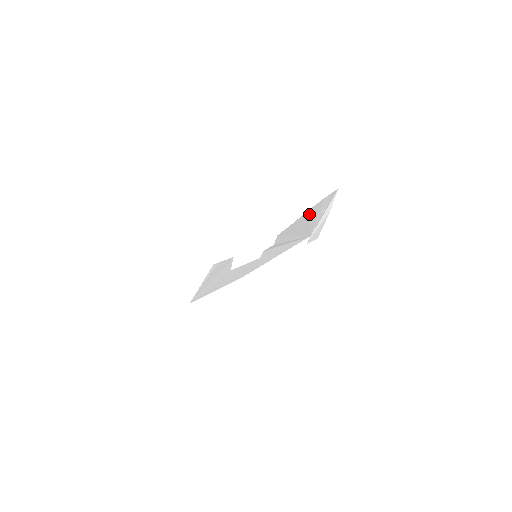
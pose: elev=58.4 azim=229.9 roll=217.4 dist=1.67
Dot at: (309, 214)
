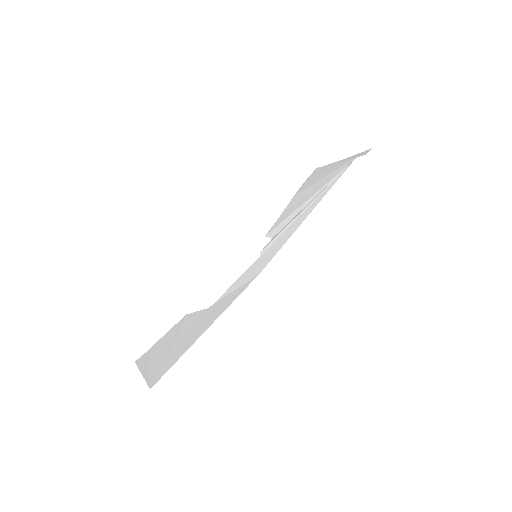
Dot at: (306, 187)
